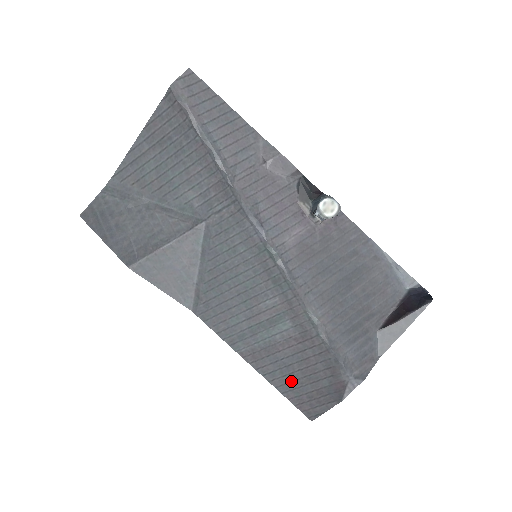
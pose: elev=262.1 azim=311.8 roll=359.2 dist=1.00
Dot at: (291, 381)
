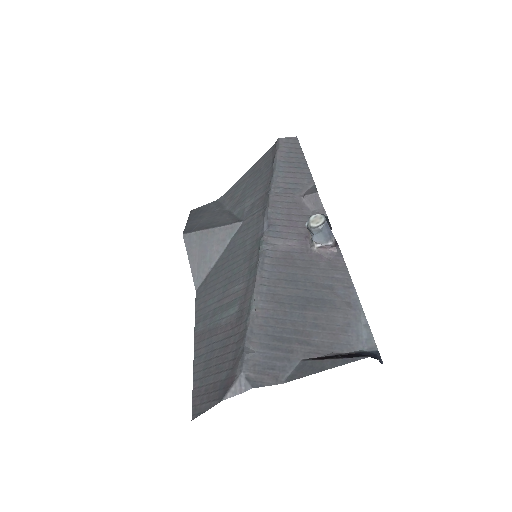
Dot at: (206, 368)
